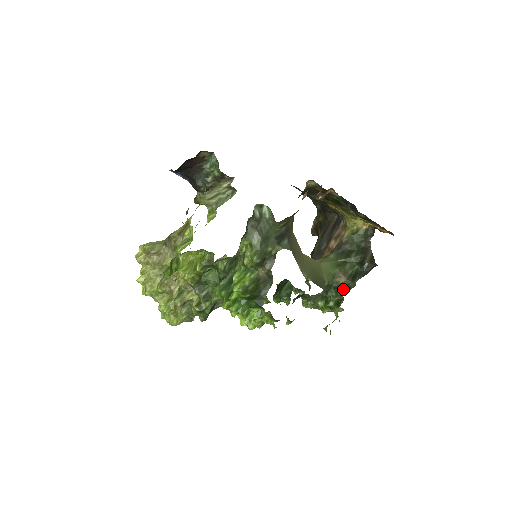
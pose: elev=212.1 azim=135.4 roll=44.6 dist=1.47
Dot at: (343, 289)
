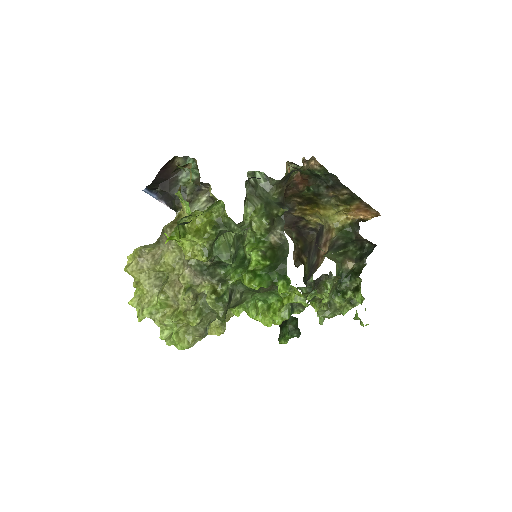
Dot at: (356, 271)
